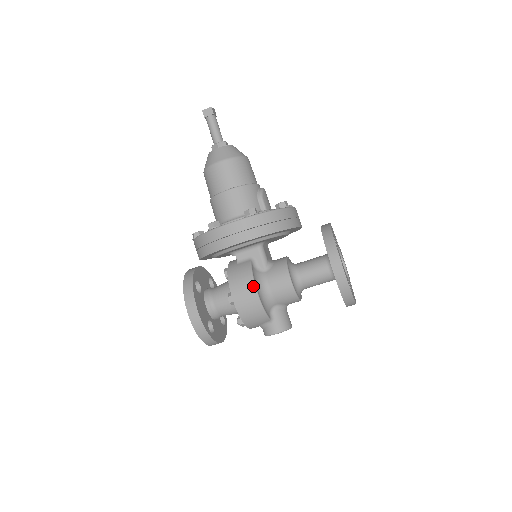
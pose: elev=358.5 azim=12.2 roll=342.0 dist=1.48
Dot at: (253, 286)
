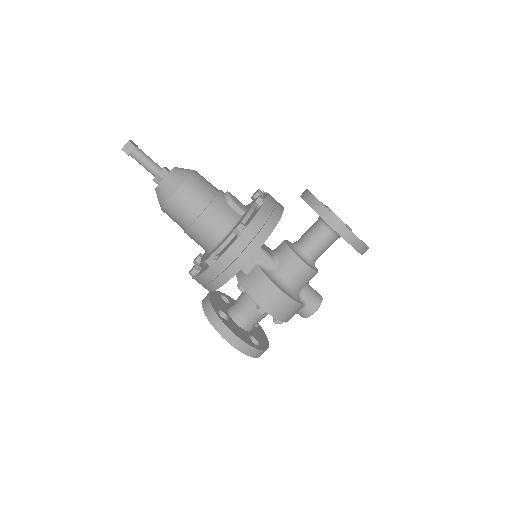
Dot at: (276, 289)
